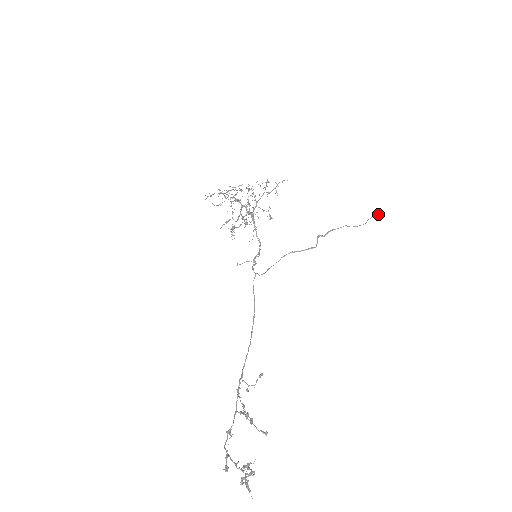
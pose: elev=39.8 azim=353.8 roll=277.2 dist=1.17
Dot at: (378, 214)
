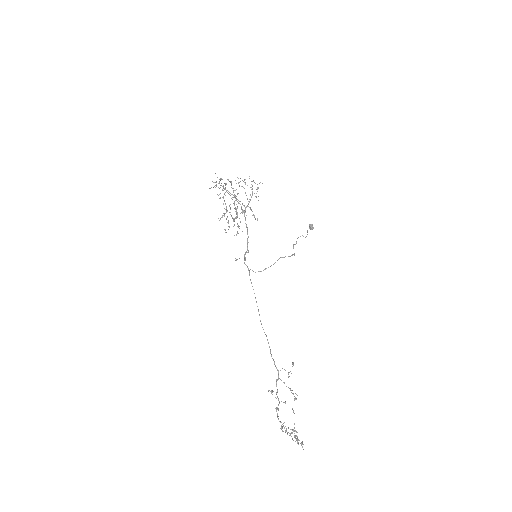
Dot at: (313, 227)
